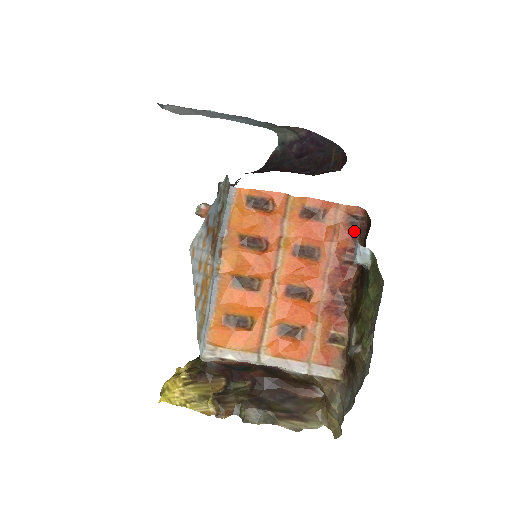
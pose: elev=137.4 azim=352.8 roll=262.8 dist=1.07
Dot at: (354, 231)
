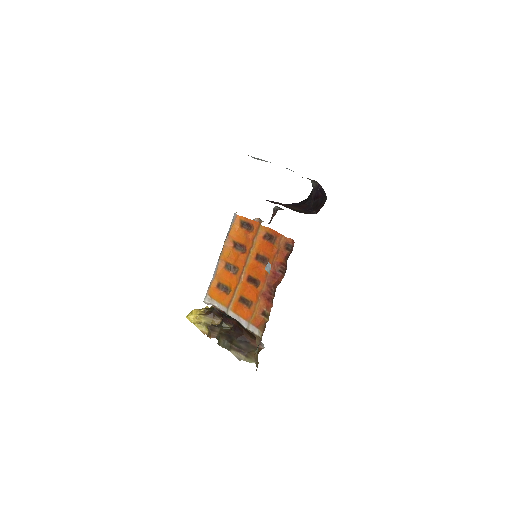
Dot at: (287, 254)
